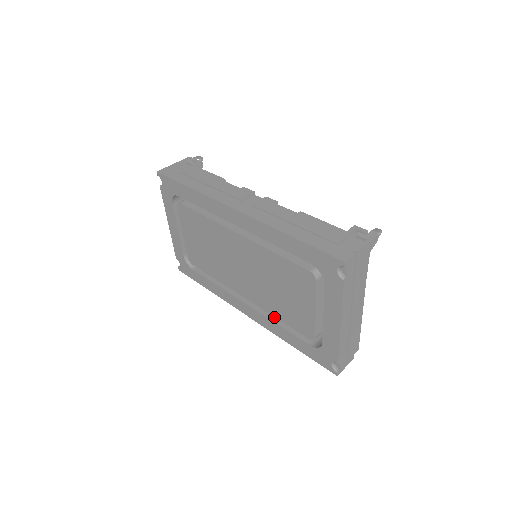
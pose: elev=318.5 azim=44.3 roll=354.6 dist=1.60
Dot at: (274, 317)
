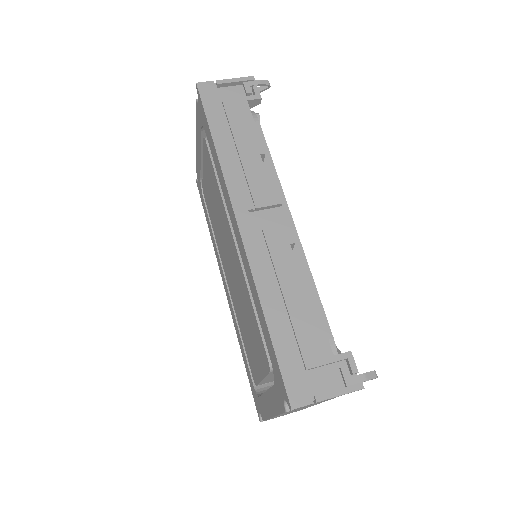
Dot at: occluded
